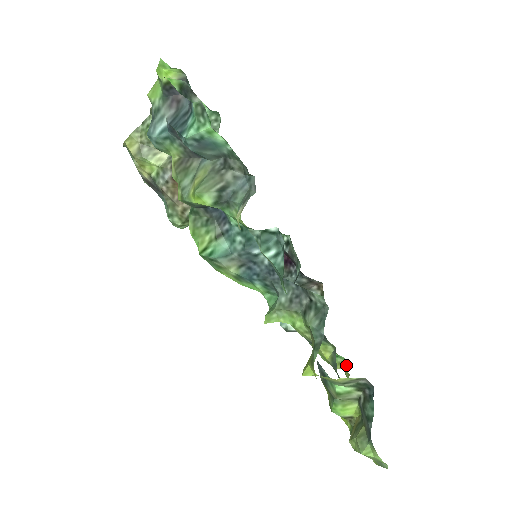
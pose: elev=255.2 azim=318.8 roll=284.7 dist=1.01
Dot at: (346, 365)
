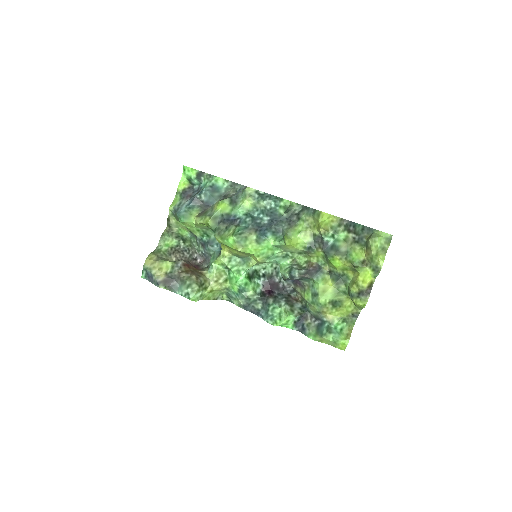
Dot at: (350, 329)
